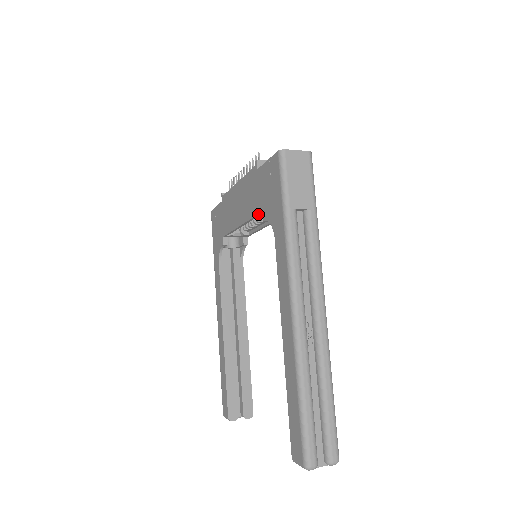
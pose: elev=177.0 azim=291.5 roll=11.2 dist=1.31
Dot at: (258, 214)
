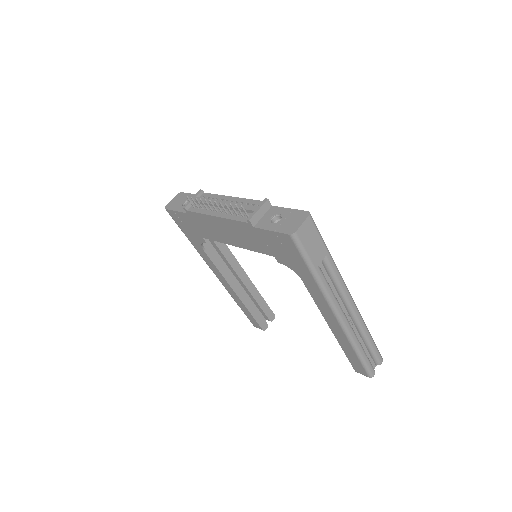
Dot at: occluded
